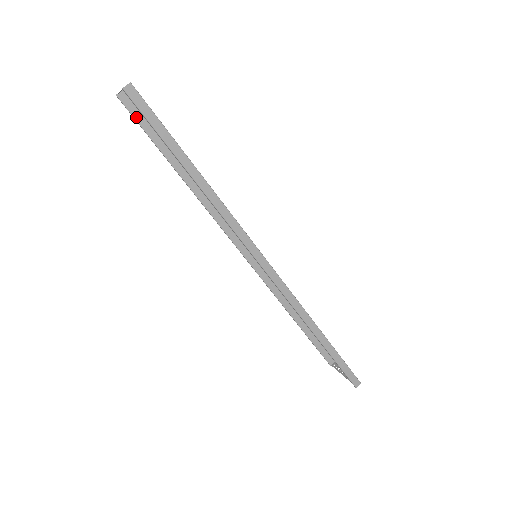
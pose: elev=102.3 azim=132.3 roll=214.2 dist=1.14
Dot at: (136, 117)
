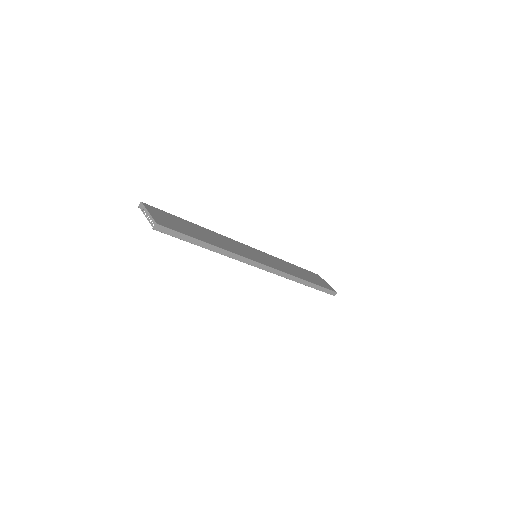
Dot at: occluded
